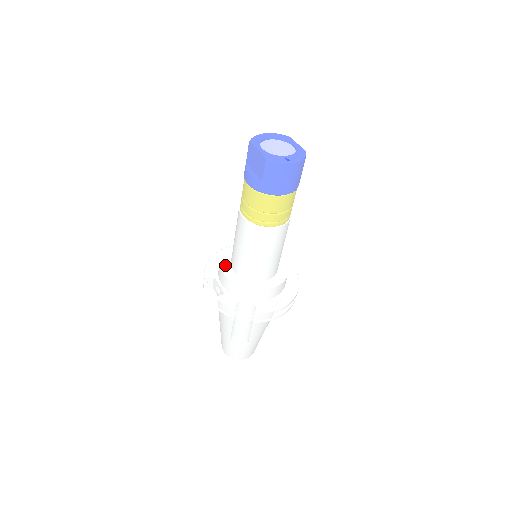
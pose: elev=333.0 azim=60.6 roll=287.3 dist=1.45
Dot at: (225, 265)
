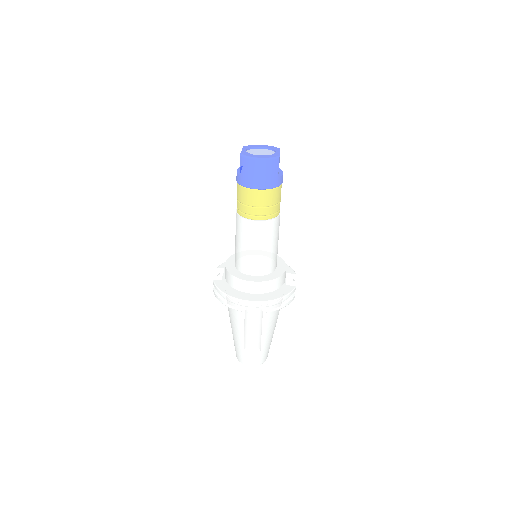
Dot at: (232, 259)
